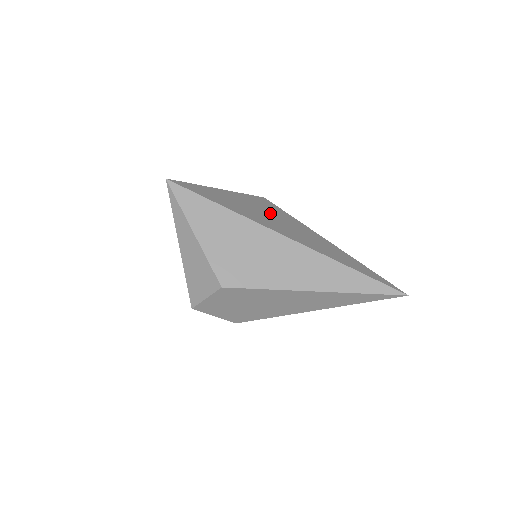
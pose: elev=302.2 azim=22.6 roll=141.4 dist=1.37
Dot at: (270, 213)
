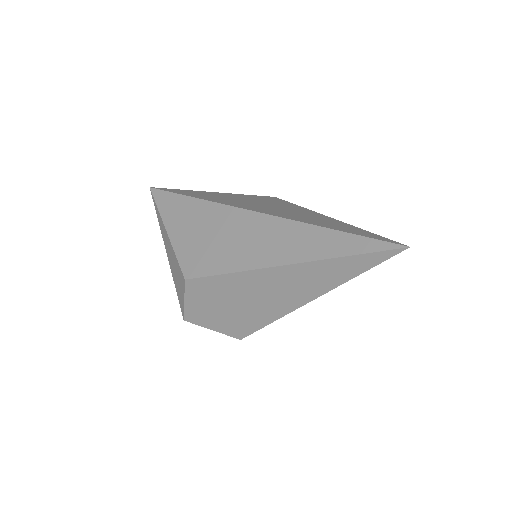
Dot at: (259, 202)
